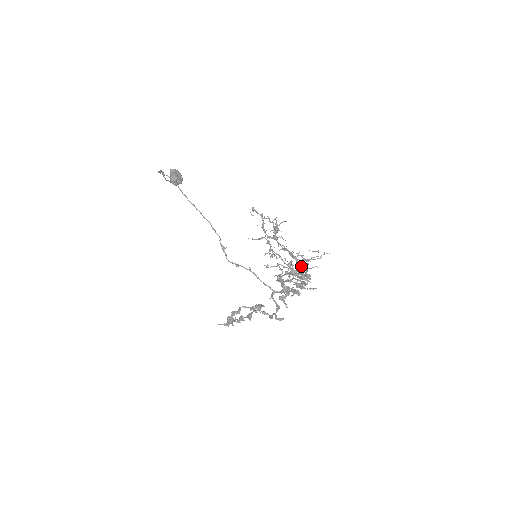
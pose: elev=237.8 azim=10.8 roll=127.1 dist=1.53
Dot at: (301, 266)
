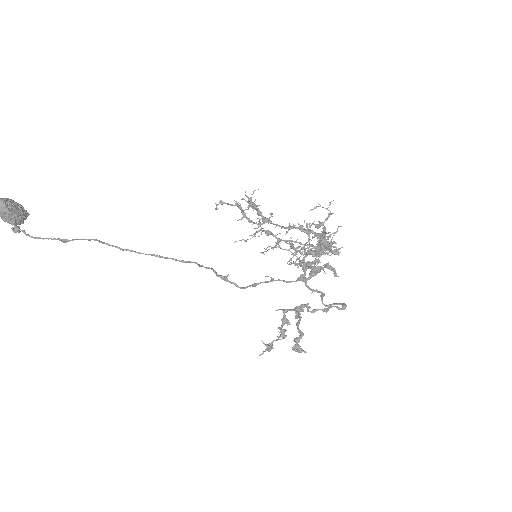
Dot at: (309, 233)
